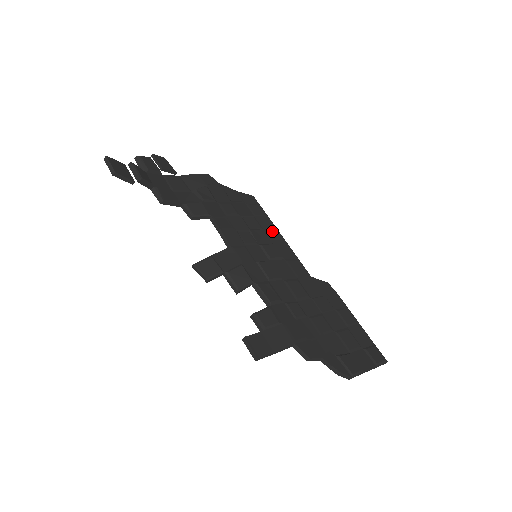
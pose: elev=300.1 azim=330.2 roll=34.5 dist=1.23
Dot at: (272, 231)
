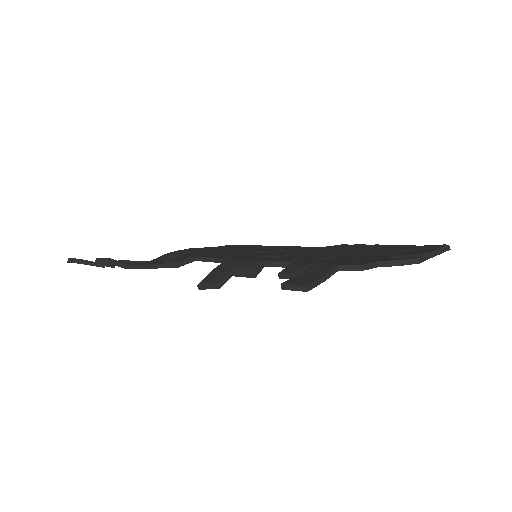
Dot at: (262, 247)
